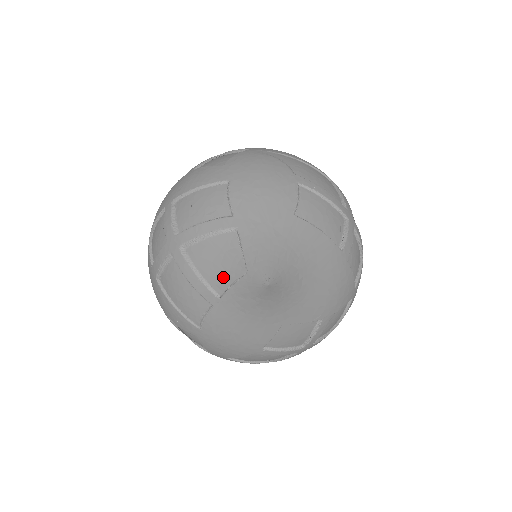
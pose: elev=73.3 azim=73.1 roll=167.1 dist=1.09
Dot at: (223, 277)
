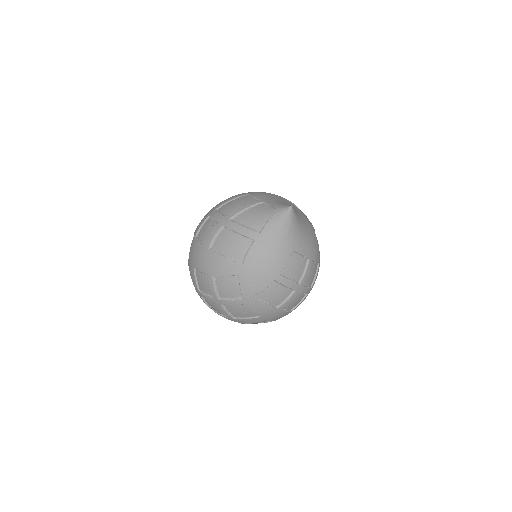
Dot at: (261, 220)
